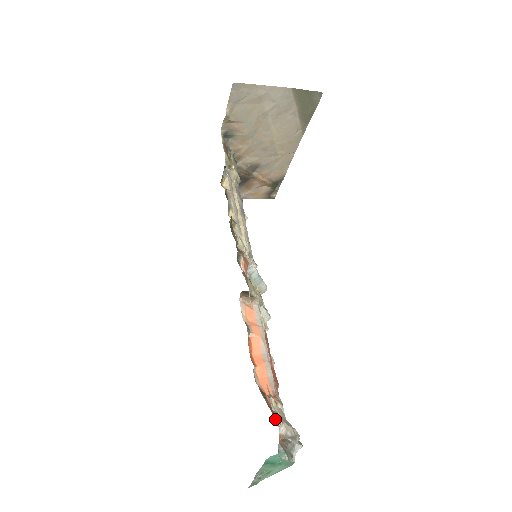
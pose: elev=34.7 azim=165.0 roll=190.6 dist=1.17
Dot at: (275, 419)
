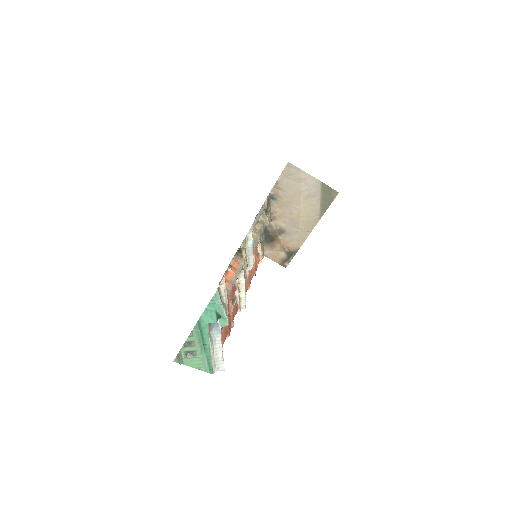
Dot at: occluded
